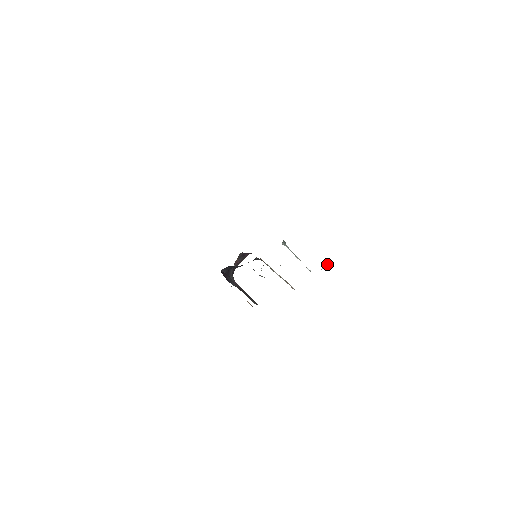
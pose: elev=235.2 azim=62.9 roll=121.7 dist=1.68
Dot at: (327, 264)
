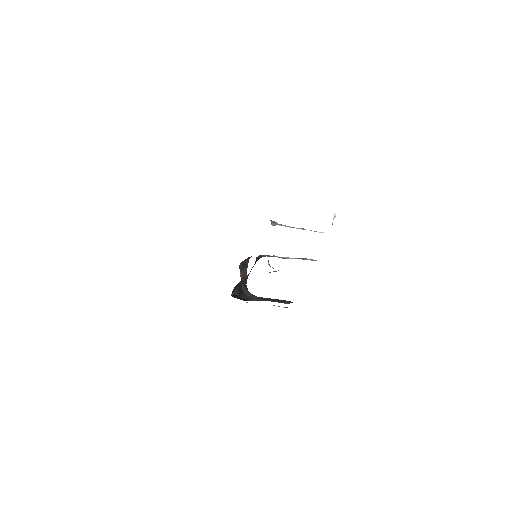
Dot at: (334, 215)
